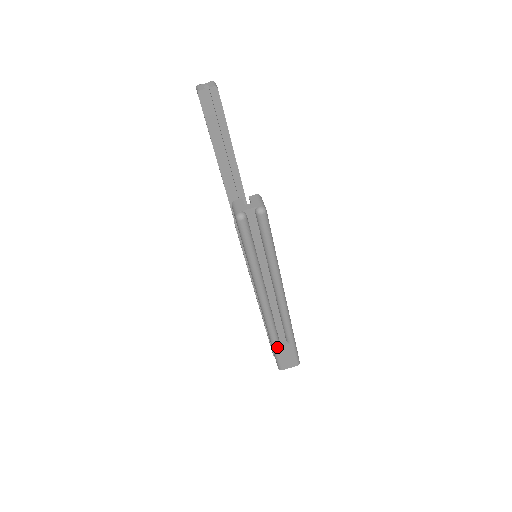
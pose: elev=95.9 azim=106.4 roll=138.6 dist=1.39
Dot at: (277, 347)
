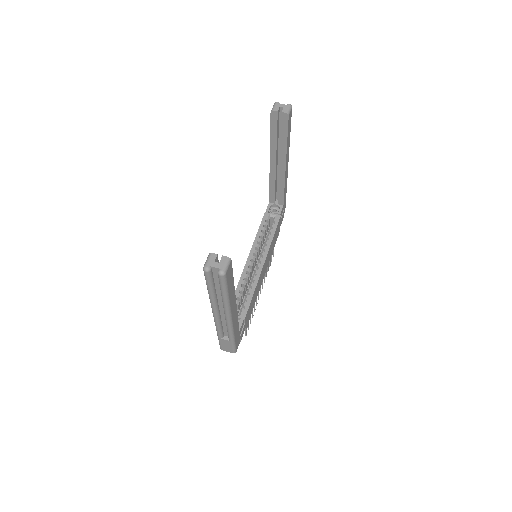
Dot at: (220, 338)
